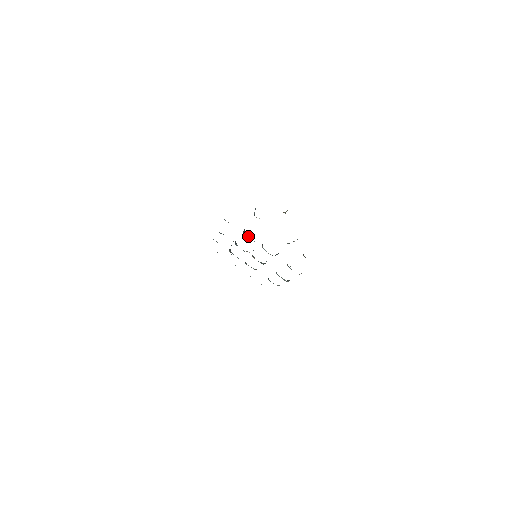
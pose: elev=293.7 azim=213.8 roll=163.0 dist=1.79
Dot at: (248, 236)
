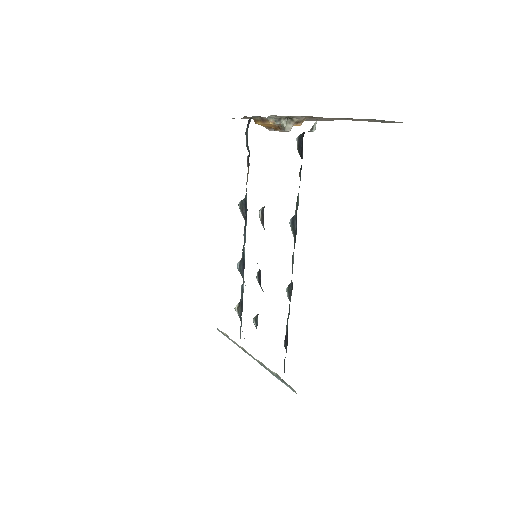
Dot at: occluded
